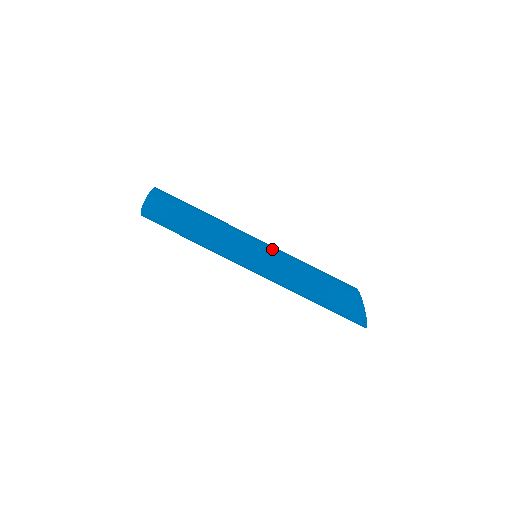
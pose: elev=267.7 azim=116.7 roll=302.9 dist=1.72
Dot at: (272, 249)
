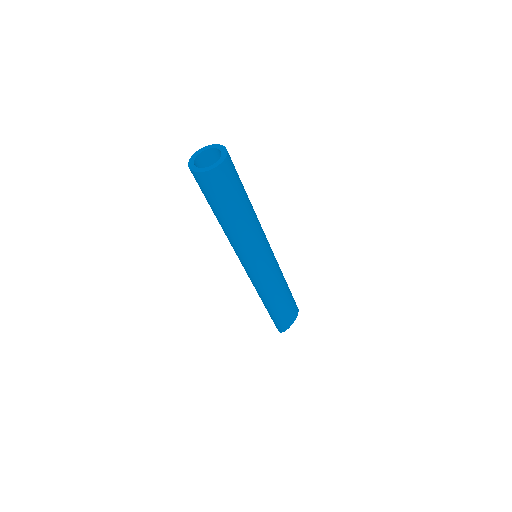
Dot at: (274, 265)
